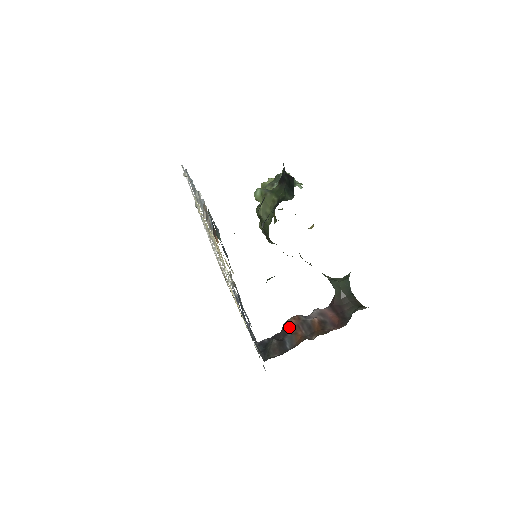
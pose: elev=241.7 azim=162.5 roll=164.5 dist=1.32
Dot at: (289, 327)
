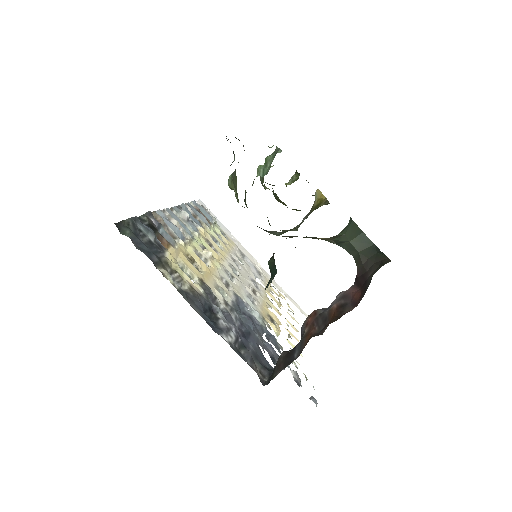
Dot at: (304, 329)
